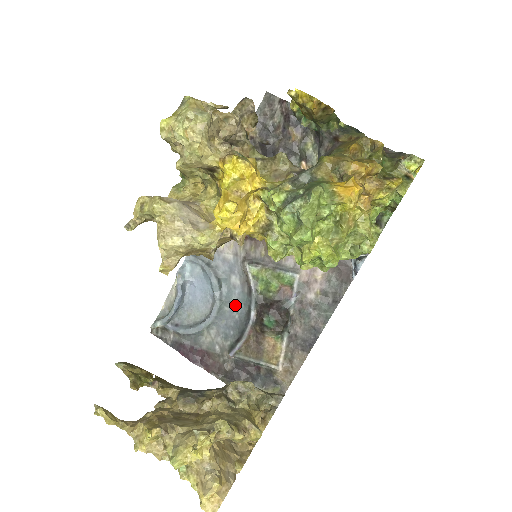
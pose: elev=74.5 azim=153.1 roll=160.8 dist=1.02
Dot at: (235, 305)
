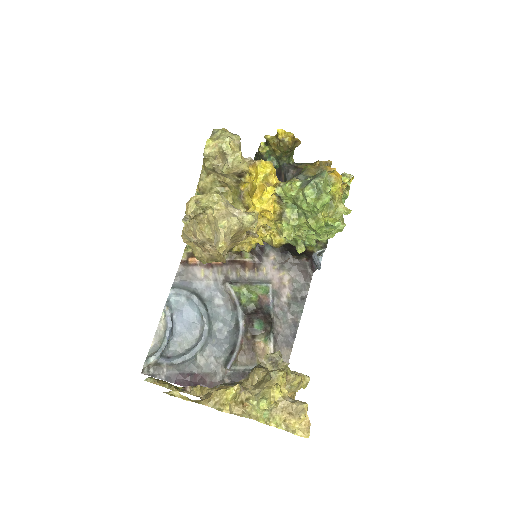
Dot at: (223, 323)
